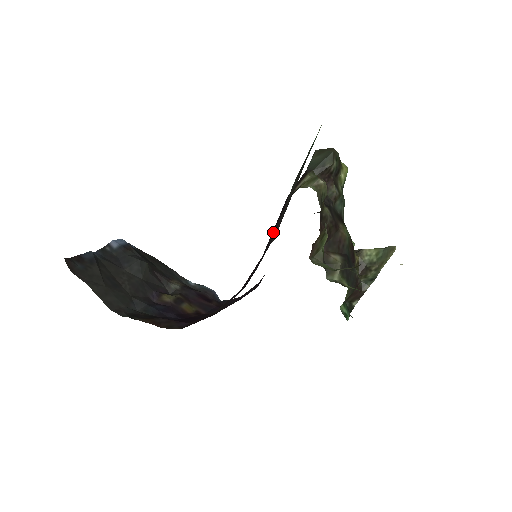
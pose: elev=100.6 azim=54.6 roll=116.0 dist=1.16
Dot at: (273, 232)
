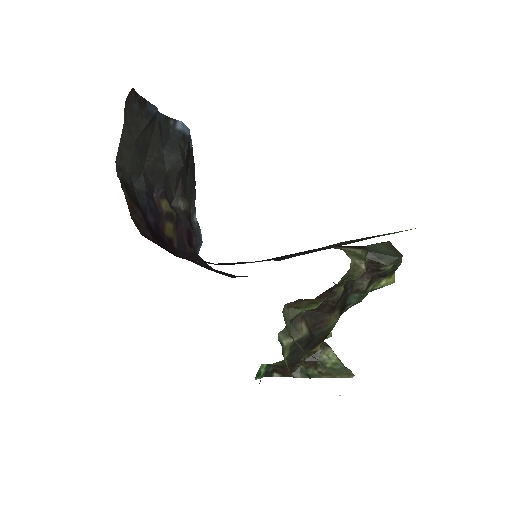
Dot at: occluded
